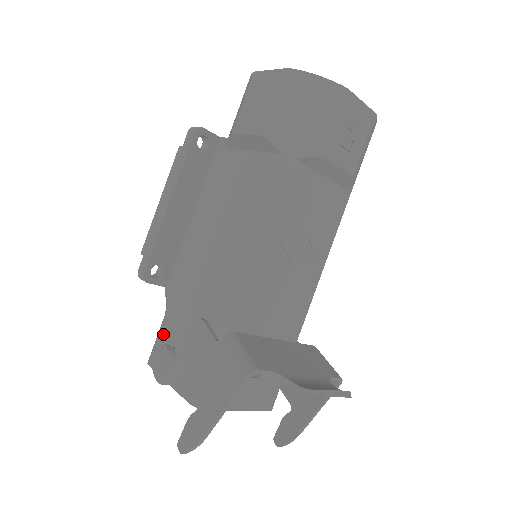
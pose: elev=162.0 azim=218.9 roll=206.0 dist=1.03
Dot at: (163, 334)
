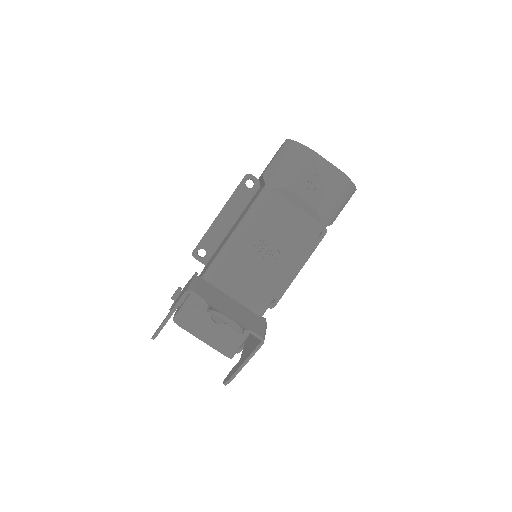
Dot at: occluded
